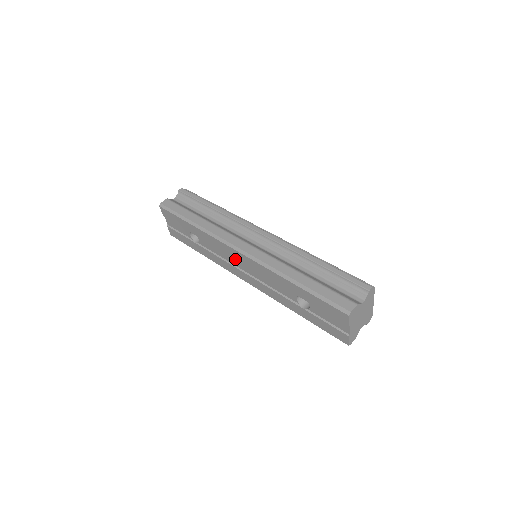
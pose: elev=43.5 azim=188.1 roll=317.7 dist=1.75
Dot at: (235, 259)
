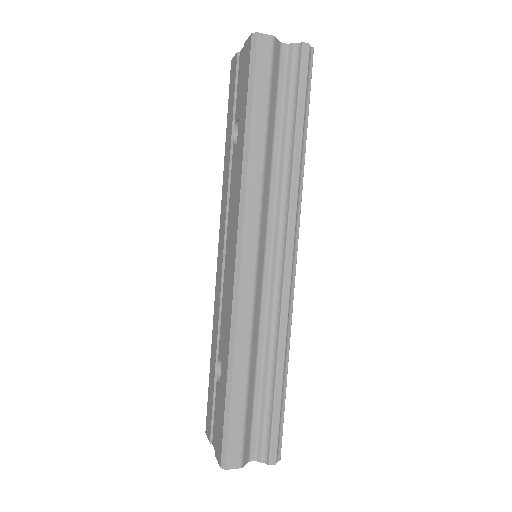
Dot at: occluded
